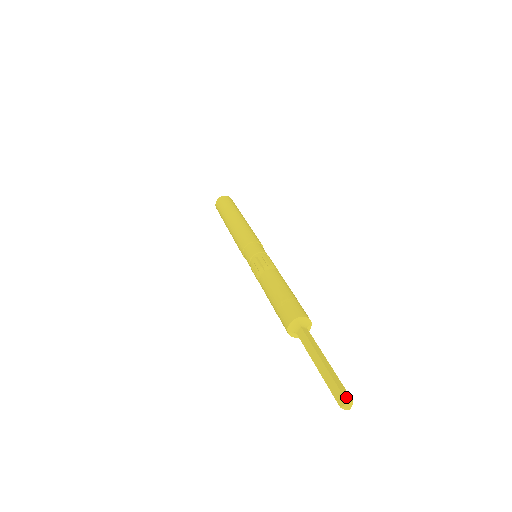
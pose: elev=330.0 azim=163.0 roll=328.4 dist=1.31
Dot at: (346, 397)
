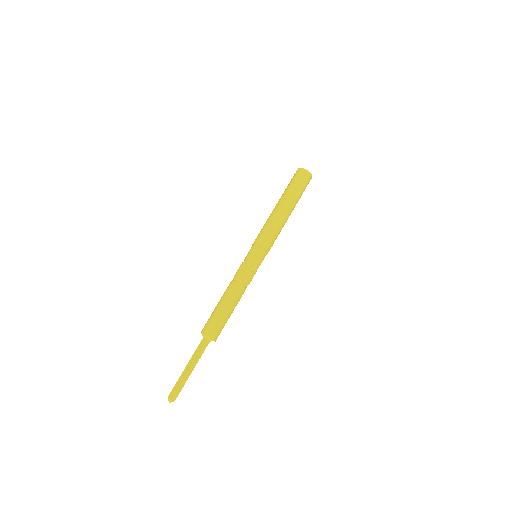
Dot at: (173, 398)
